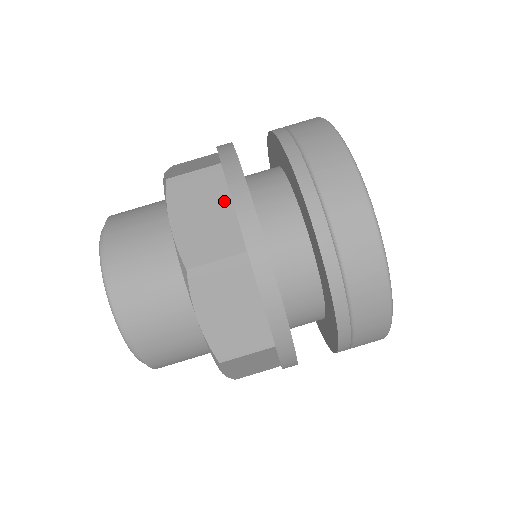
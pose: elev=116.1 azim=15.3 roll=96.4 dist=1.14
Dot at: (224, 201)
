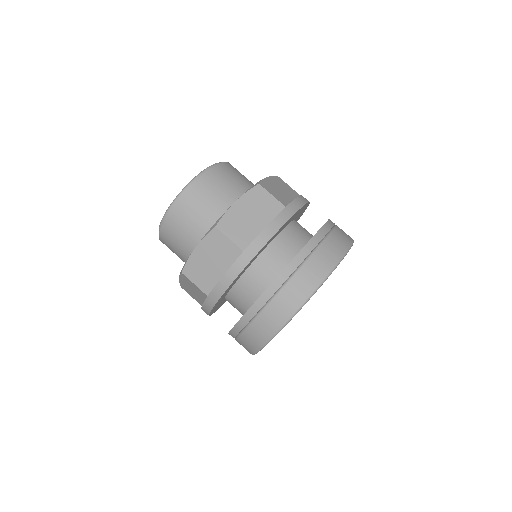
Dot at: (264, 222)
